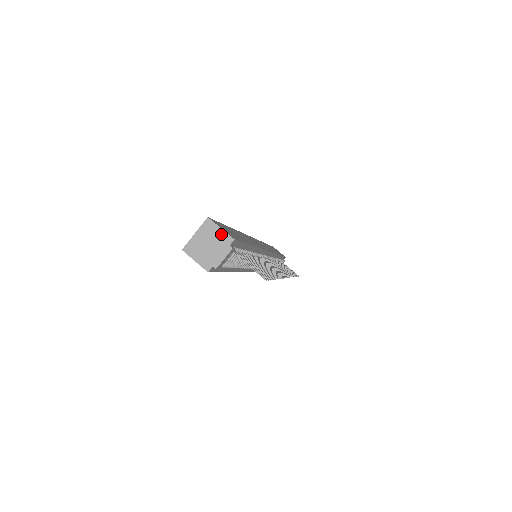
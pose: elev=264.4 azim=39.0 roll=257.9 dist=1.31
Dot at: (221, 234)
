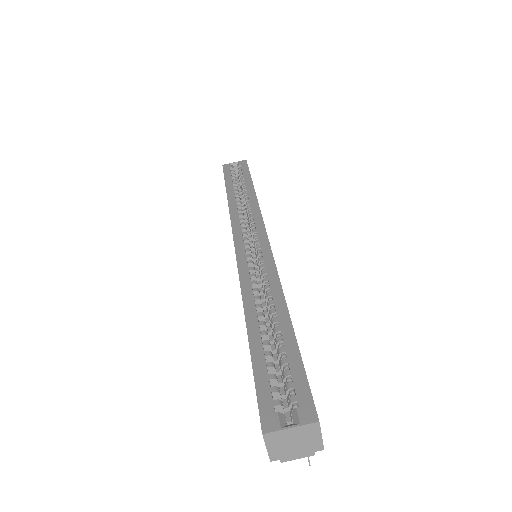
Dot at: (317, 441)
